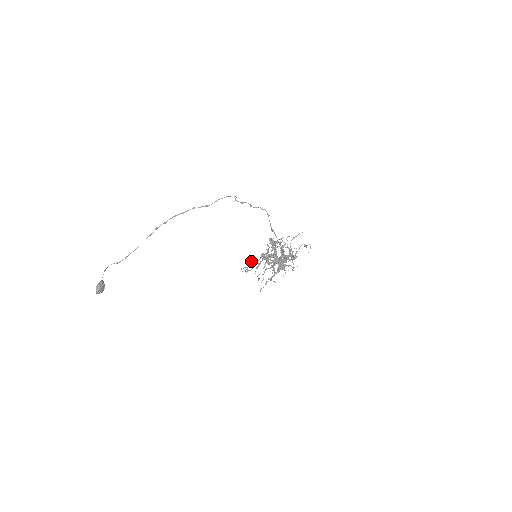
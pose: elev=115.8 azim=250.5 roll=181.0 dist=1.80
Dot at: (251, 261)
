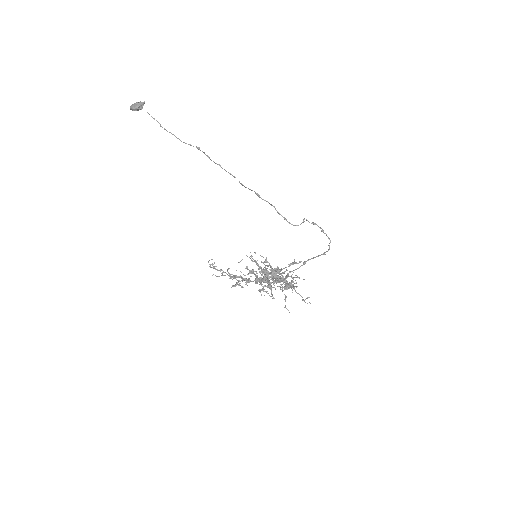
Dot at: occluded
